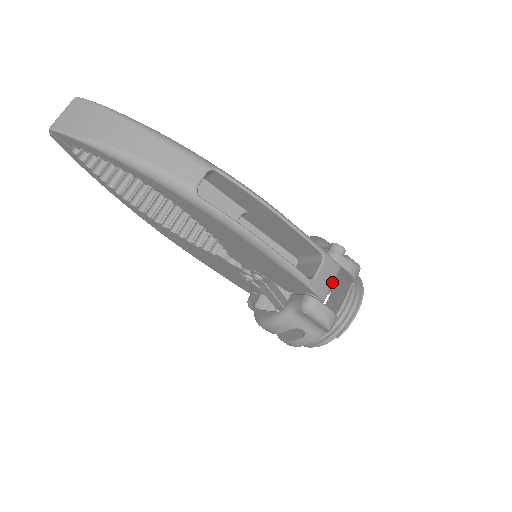
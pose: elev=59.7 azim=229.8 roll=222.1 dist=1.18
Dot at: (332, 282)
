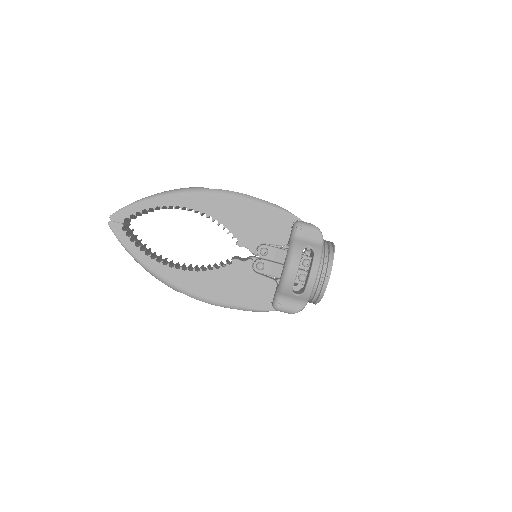
Dot at: occluded
